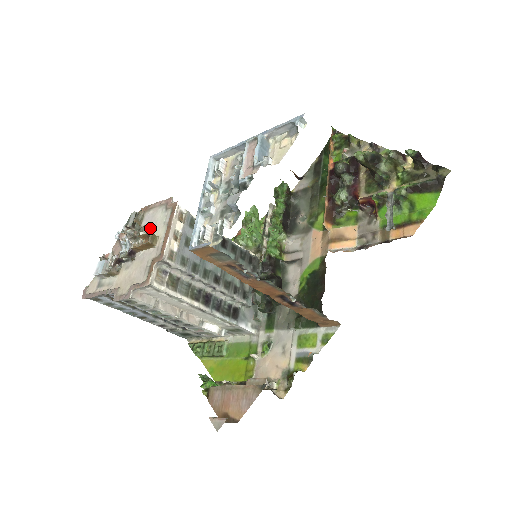
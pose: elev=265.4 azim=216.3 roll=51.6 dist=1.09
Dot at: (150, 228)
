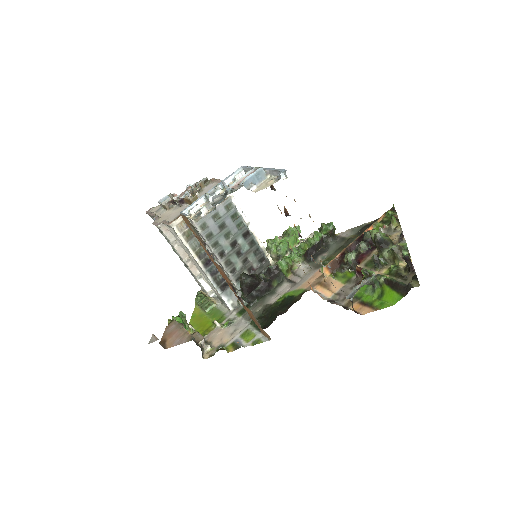
Dot at: (203, 193)
